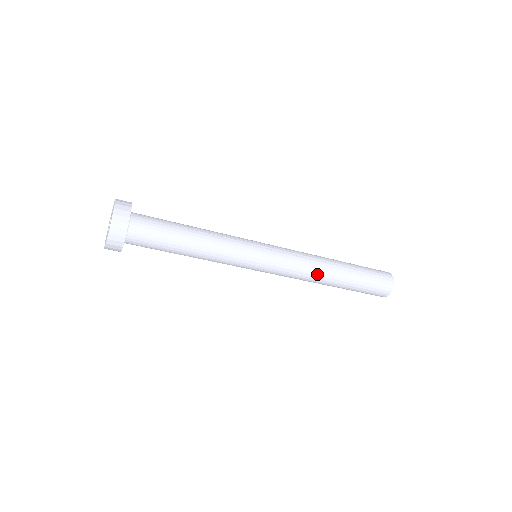
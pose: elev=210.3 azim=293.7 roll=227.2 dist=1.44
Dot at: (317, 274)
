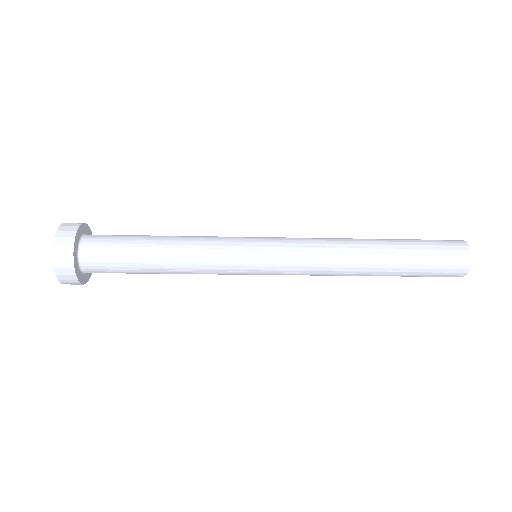
Dot at: (344, 251)
